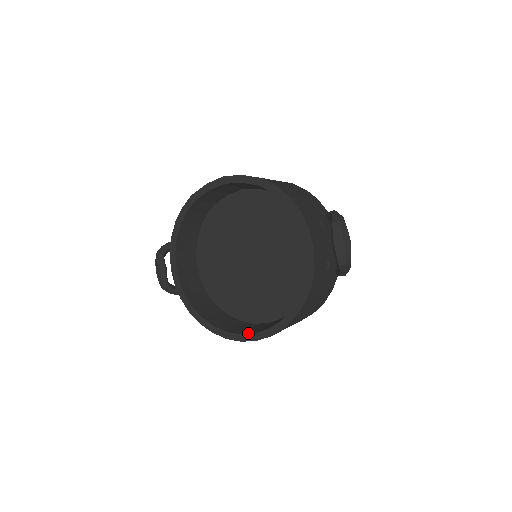
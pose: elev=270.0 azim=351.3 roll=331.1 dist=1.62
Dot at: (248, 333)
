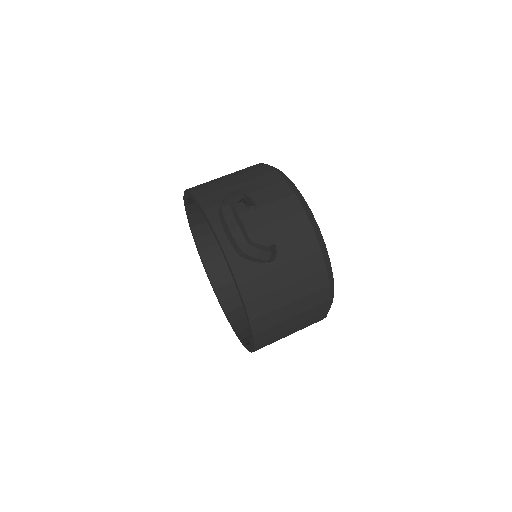
Dot at: occluded
